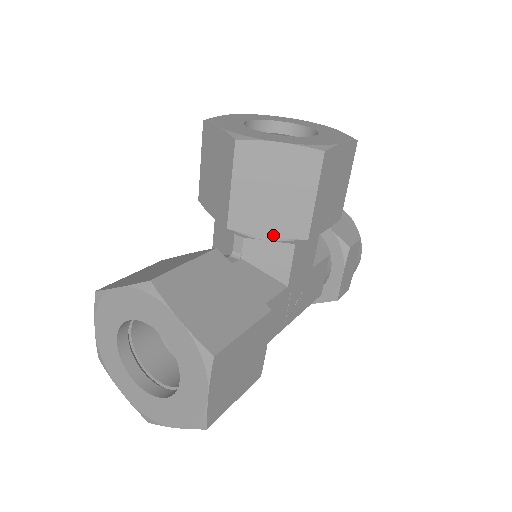
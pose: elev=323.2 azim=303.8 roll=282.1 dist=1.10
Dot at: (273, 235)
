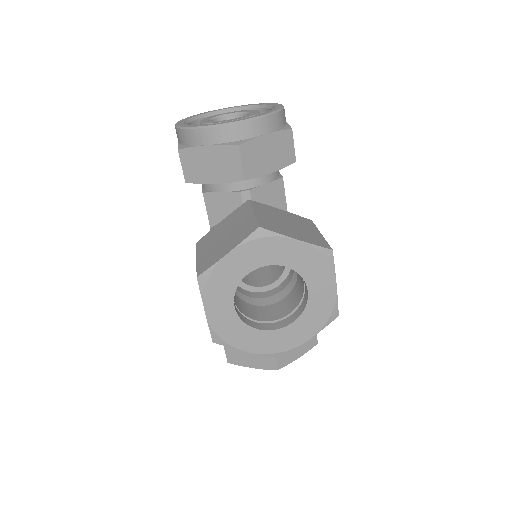
Dot at: occluded
